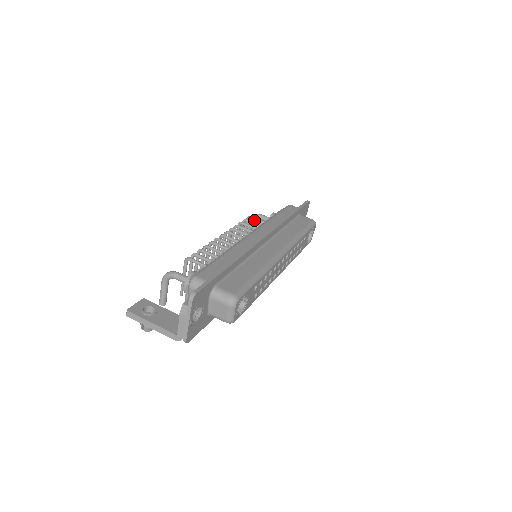
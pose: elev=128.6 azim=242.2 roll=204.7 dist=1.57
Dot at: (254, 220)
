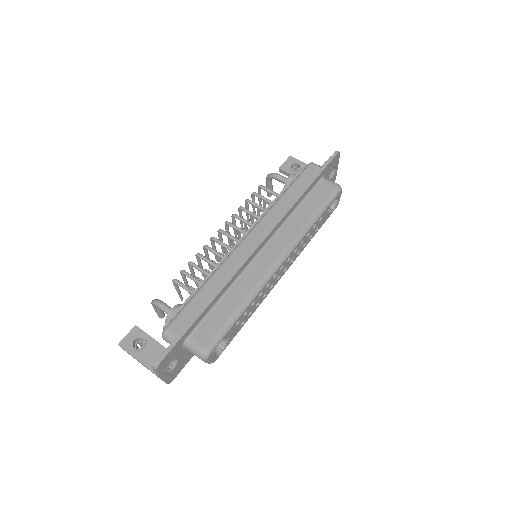
Dot at: occluded
